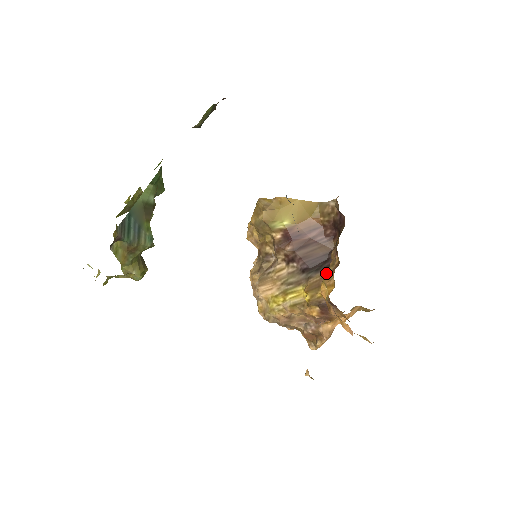
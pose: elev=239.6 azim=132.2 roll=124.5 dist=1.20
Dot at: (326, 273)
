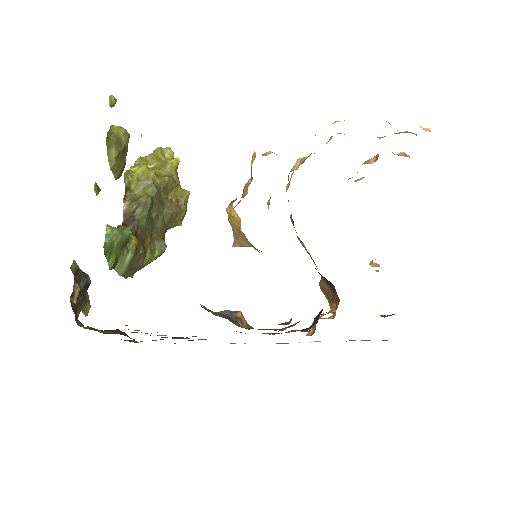
Dot at: occluded
